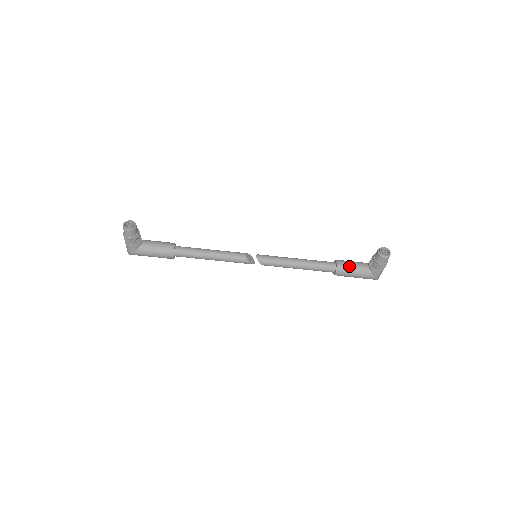
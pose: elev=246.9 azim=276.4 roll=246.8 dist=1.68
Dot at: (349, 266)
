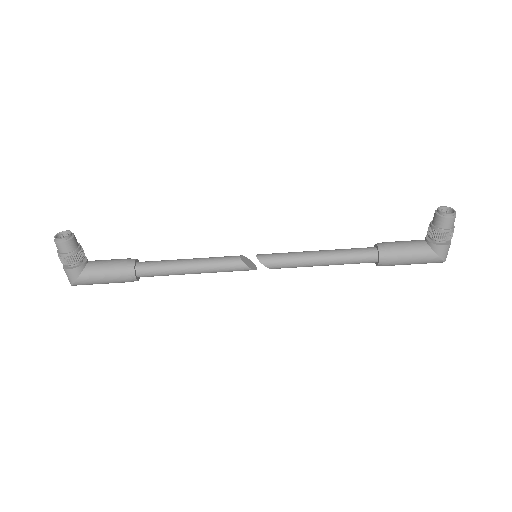
Dot at: (397, 246)
